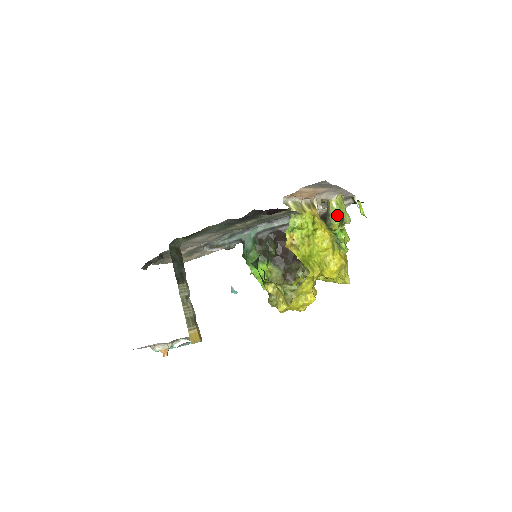
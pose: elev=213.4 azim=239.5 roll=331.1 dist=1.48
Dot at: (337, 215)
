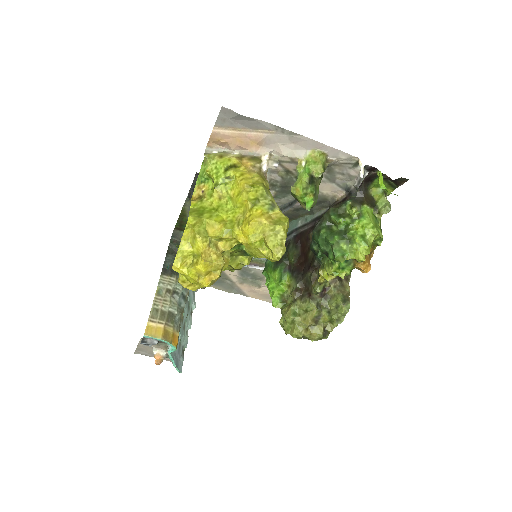
Dot at: (302, 175)
